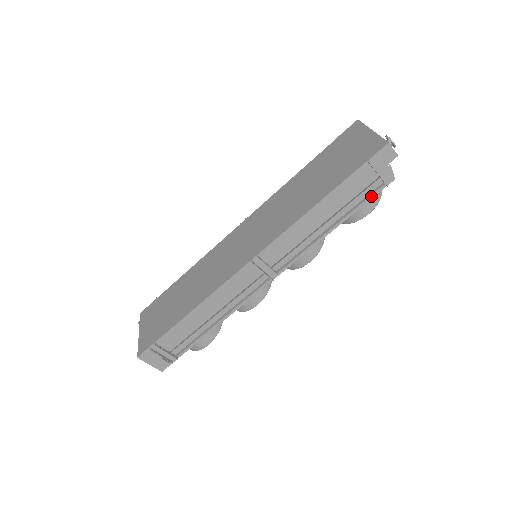
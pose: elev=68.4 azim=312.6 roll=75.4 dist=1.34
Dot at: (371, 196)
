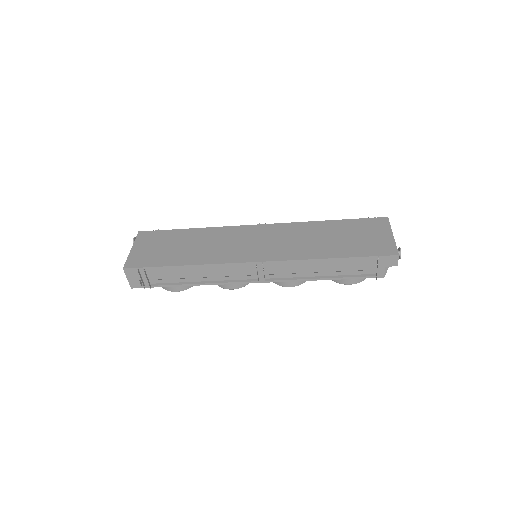
Dot at: (362, 277)
